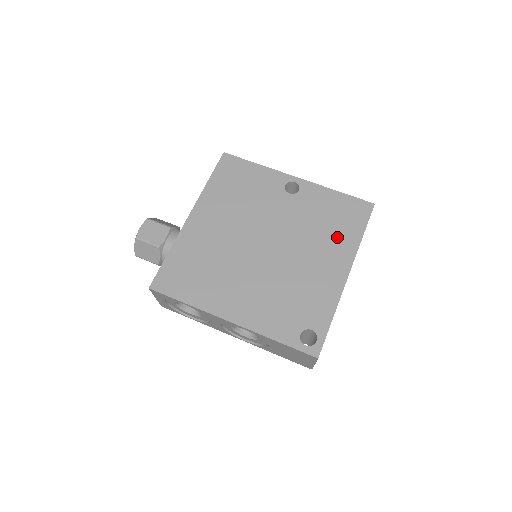
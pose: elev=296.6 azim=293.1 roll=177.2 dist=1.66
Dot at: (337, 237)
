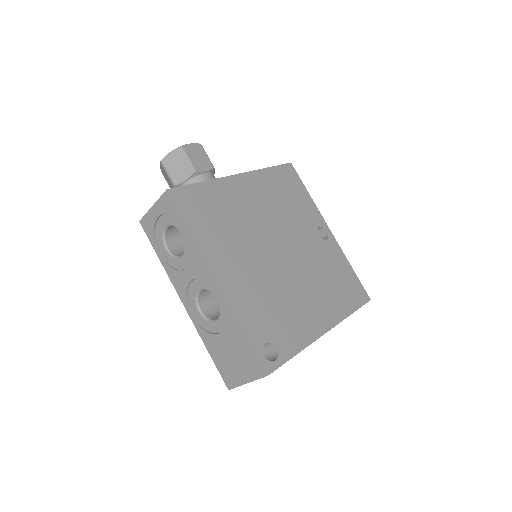
Dot at: (334, 297)
